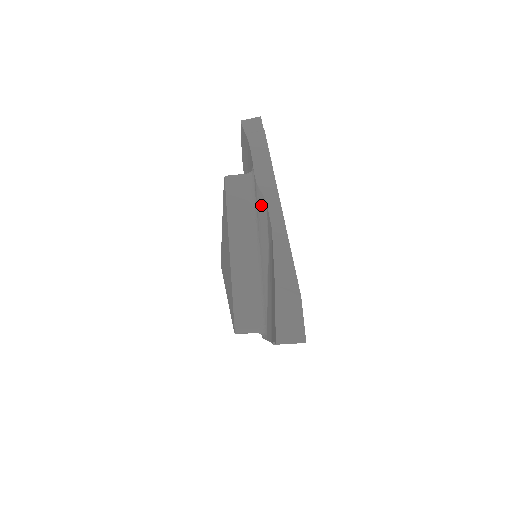
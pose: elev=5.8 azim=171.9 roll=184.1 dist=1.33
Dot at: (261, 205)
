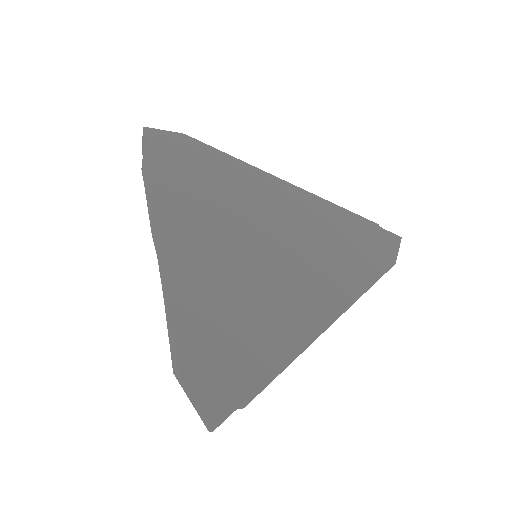
Dot at: occluded
